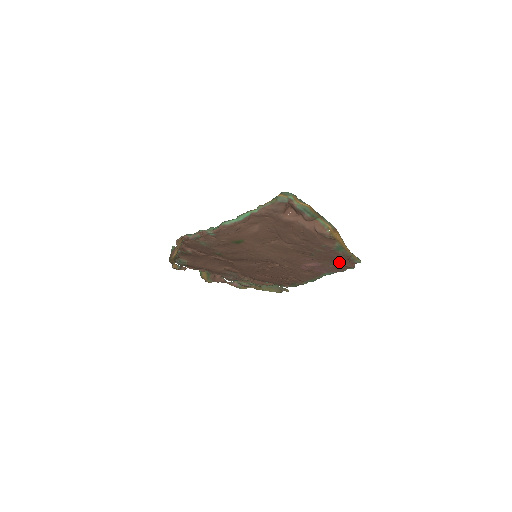
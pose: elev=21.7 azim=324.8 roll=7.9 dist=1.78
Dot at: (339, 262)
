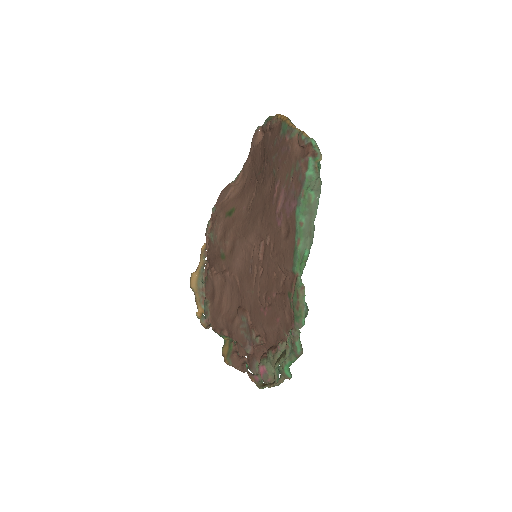
Dot at: (294, 160)
